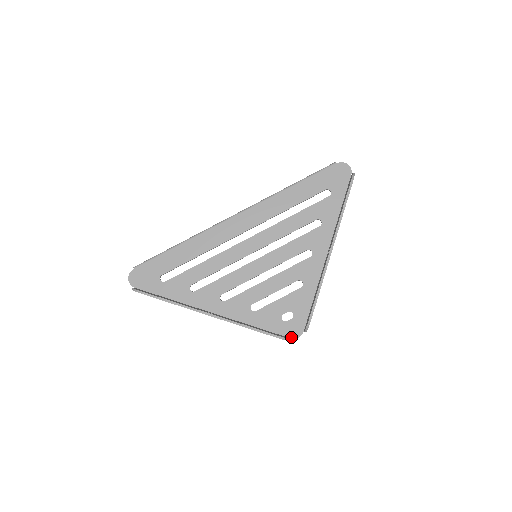
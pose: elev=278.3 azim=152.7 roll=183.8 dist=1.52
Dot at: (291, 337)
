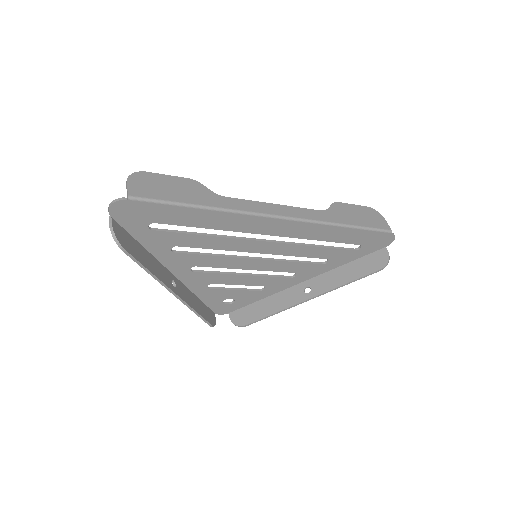
Dot at: (216, 313)
